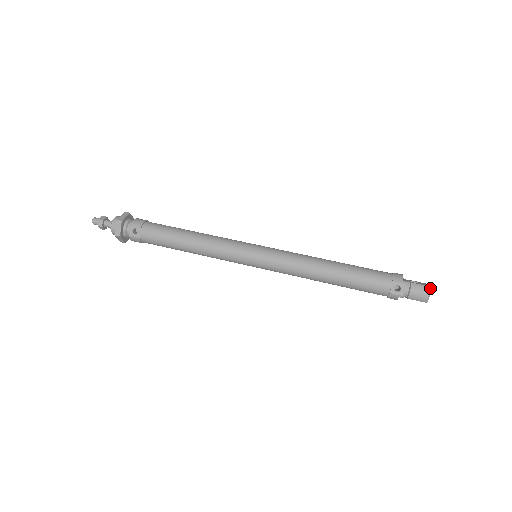
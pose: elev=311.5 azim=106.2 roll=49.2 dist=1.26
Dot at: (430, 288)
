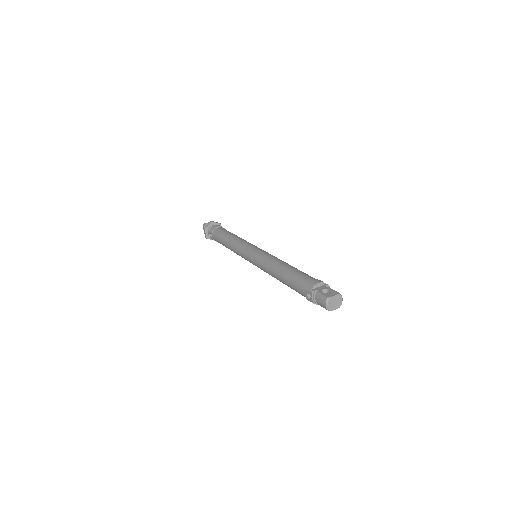
Dot at: (327, 299)
